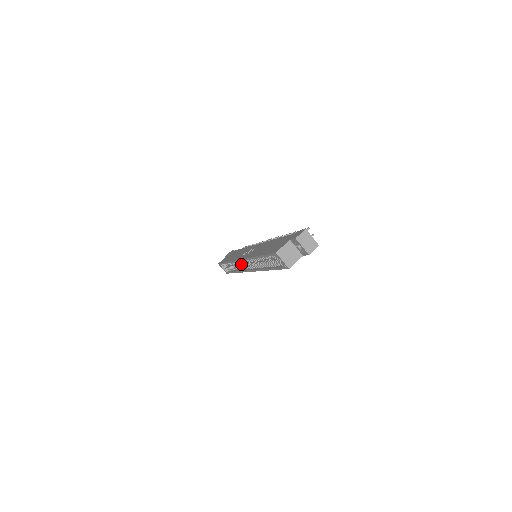
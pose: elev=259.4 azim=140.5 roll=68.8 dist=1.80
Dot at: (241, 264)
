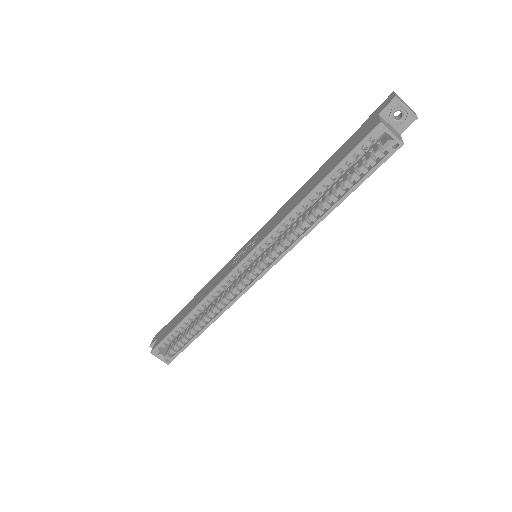
Dot at: (220, 298)
